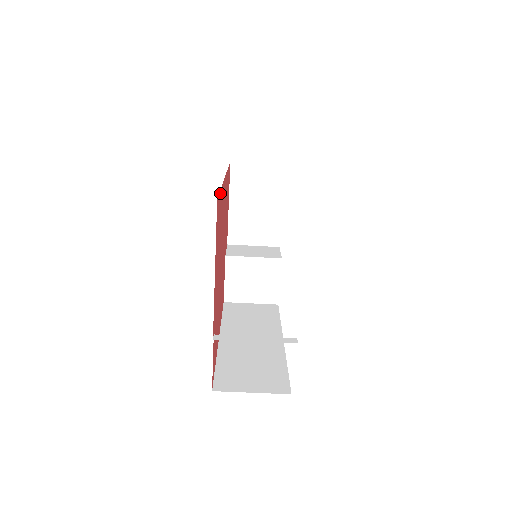
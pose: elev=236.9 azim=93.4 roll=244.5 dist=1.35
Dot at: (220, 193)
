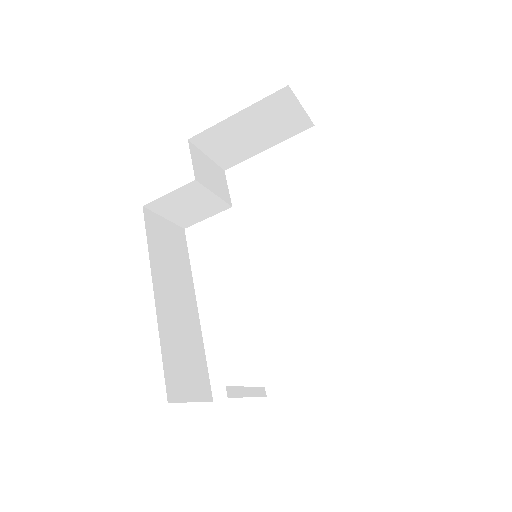
Dot at: occluded
